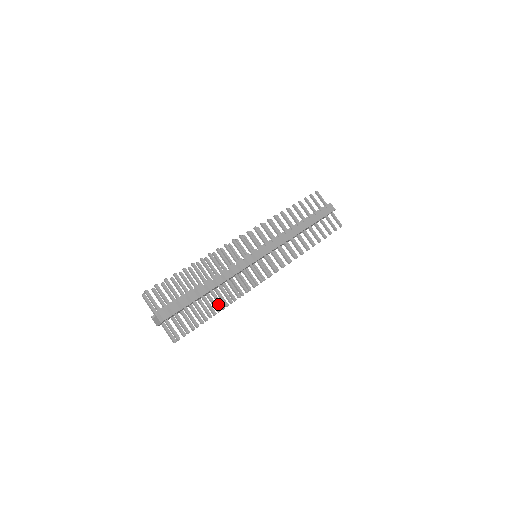
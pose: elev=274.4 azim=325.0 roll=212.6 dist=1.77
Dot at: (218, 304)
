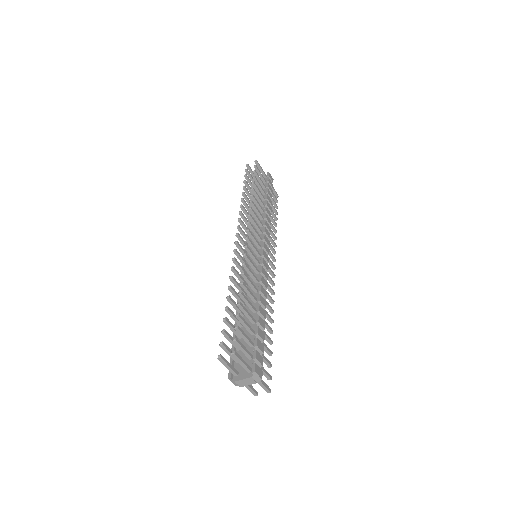
Dot at: (267, 330)
